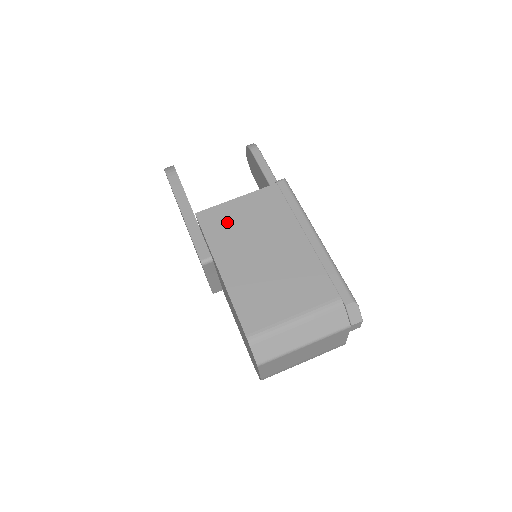
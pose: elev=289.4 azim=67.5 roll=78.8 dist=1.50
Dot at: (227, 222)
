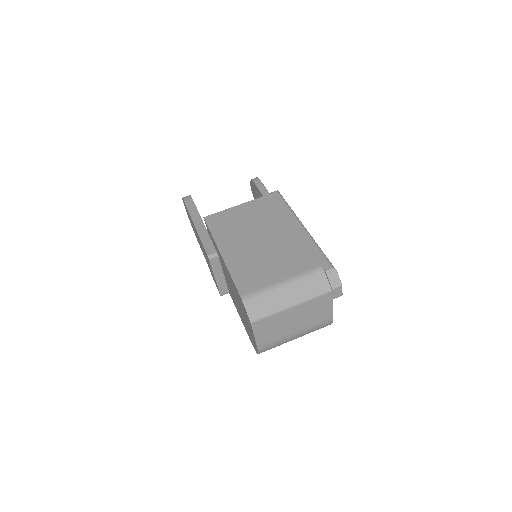
Dot at: (229, 221)
